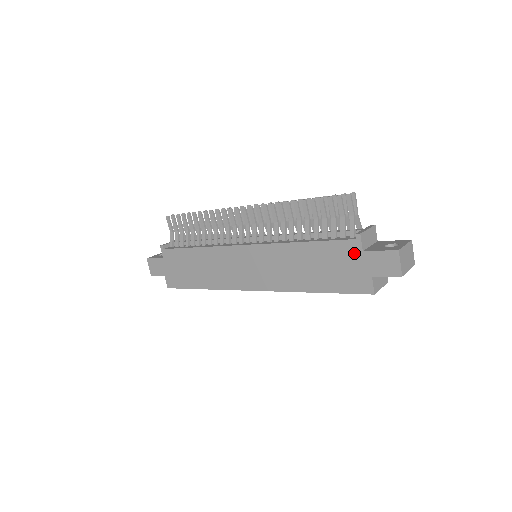
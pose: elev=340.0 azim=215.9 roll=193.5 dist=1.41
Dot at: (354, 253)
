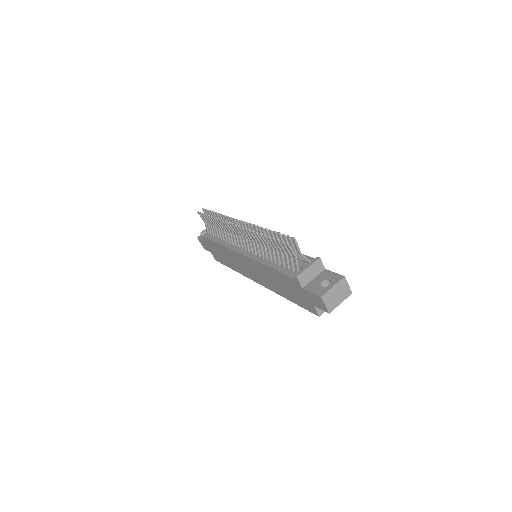
Dot at: (298, 287)
